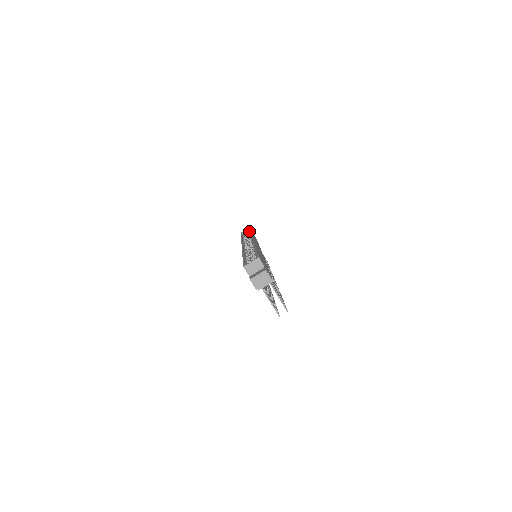
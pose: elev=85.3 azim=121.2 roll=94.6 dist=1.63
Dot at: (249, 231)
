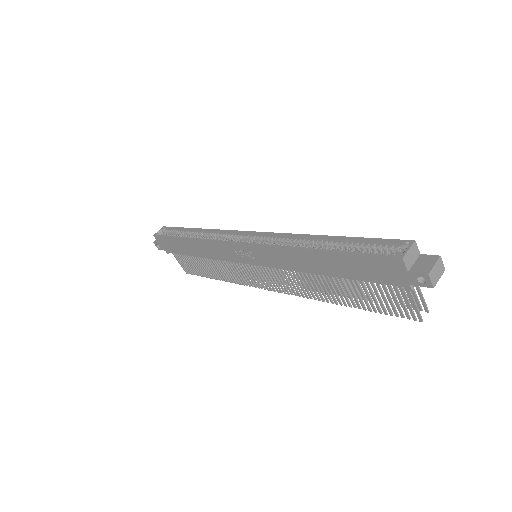
Dot at: (179, 229)
